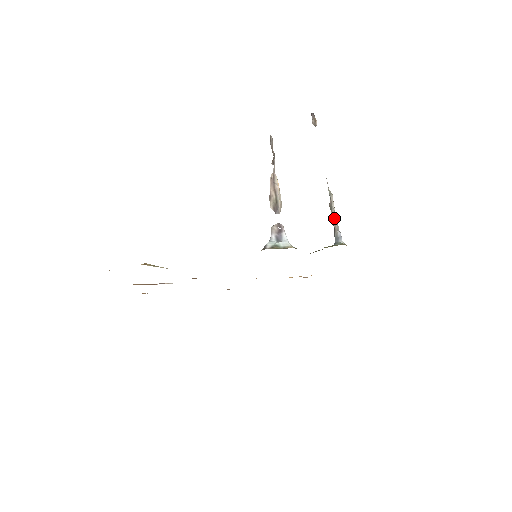
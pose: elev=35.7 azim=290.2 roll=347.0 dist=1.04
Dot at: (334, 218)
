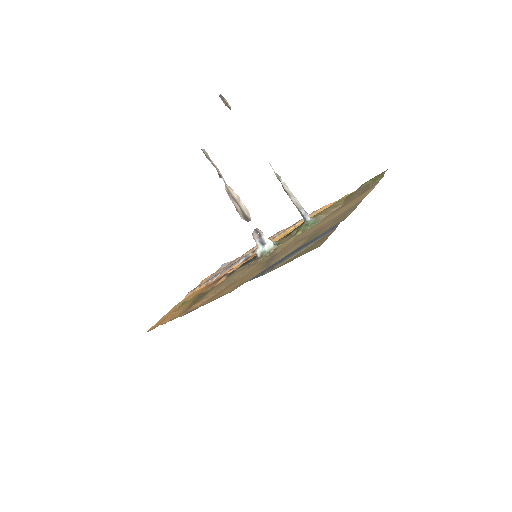
Dot at: (292, 200)
